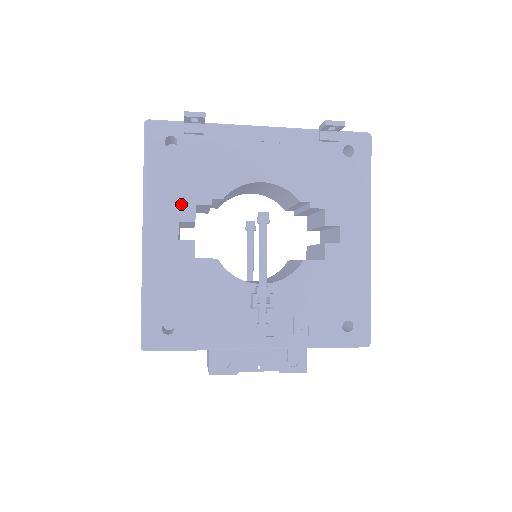
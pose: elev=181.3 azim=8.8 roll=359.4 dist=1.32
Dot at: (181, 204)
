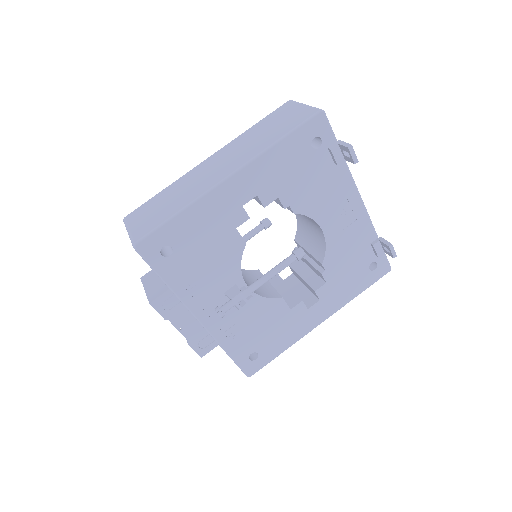
Dot at: (272, 187)
